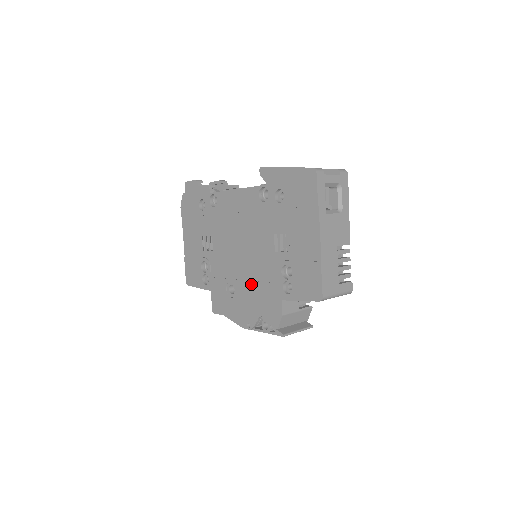
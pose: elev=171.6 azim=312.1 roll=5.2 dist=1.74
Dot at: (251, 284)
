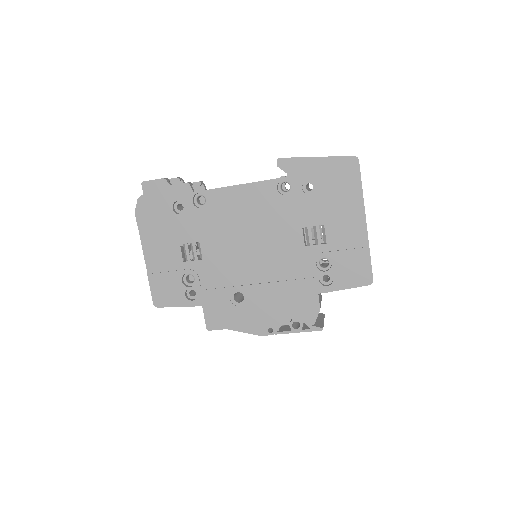
Dot at: (271, 286)
